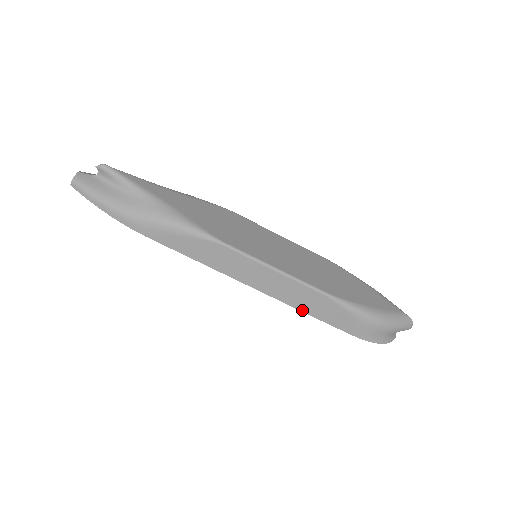
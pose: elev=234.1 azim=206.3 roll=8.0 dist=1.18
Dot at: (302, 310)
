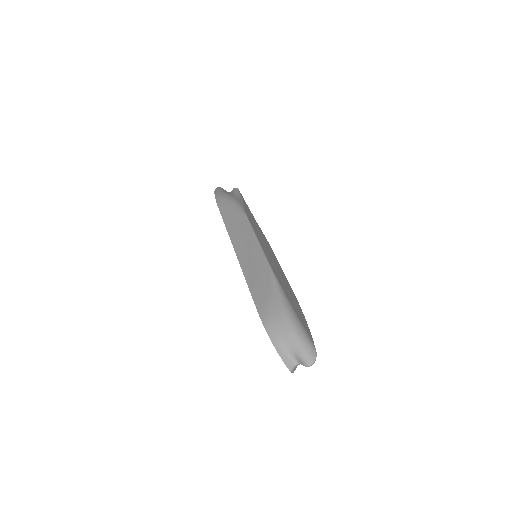
Dot at: (246, 276)
